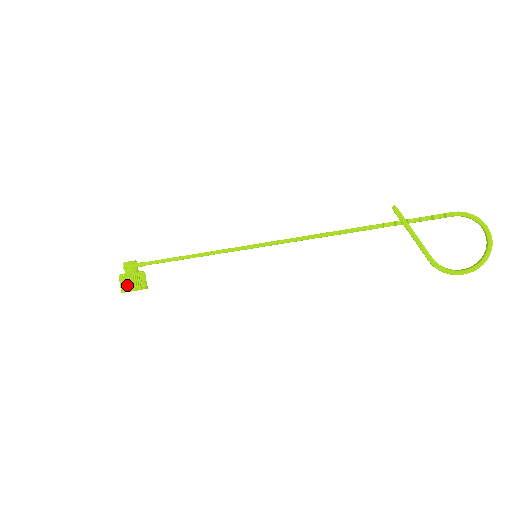
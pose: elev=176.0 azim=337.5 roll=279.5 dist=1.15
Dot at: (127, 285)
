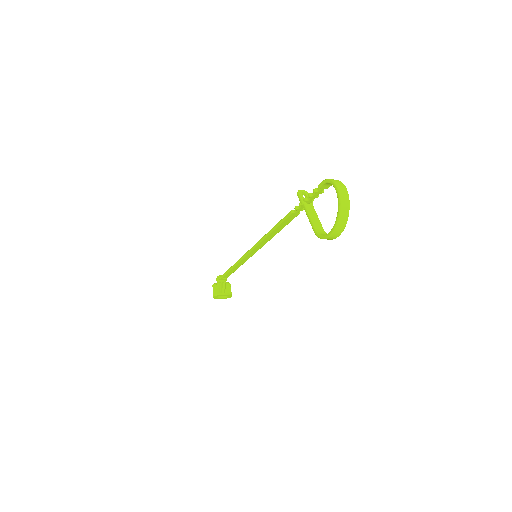
Dot at: (214, 292)
